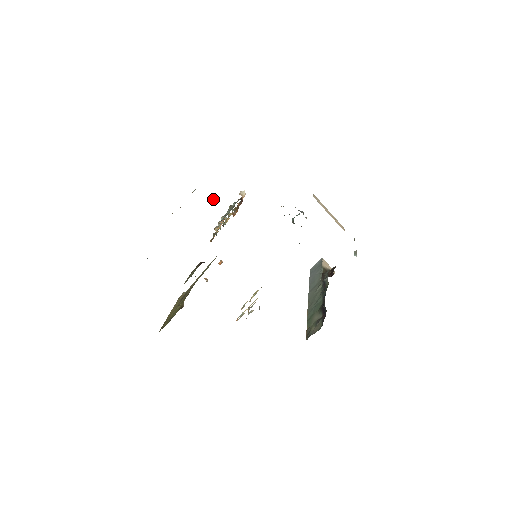
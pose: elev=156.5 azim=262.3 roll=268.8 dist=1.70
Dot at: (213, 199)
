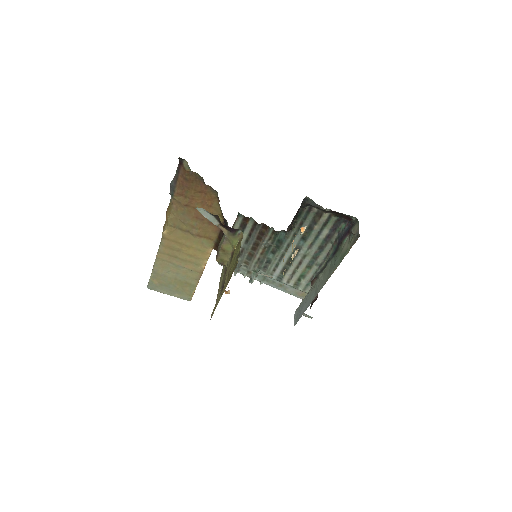
Dot at: occluded
